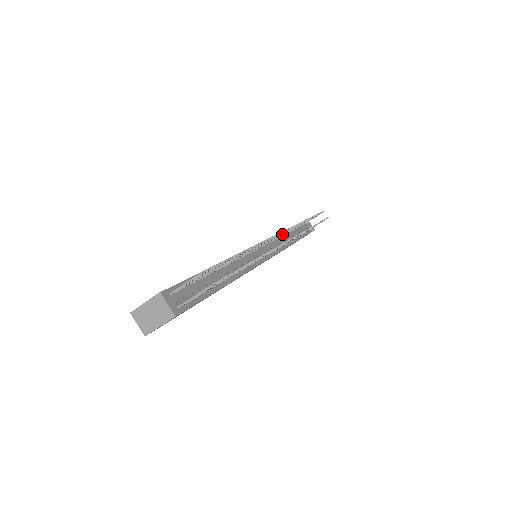
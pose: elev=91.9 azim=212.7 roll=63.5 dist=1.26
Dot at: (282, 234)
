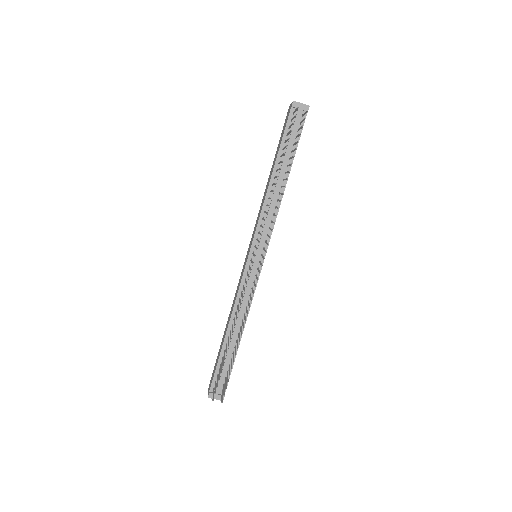
Dot at: occluded
